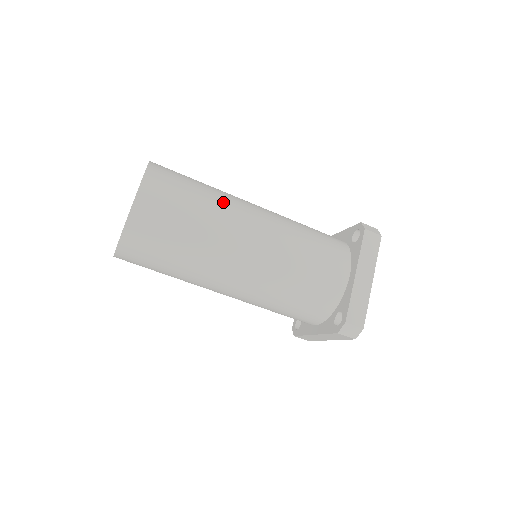
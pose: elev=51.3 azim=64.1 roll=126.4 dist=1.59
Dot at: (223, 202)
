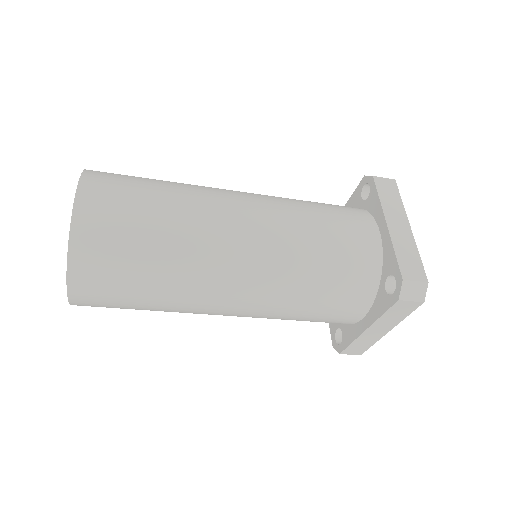
Dot at: (186, 279)
